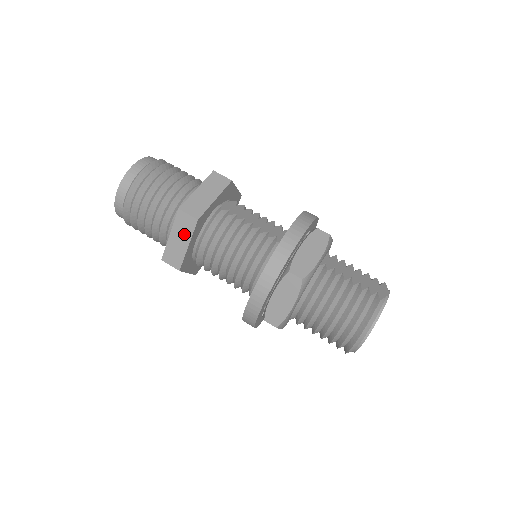
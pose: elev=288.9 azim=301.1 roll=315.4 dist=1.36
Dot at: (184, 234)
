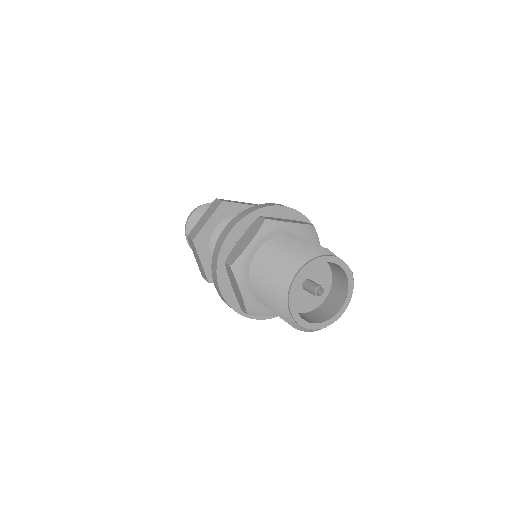
Dot at: (210, 213)
